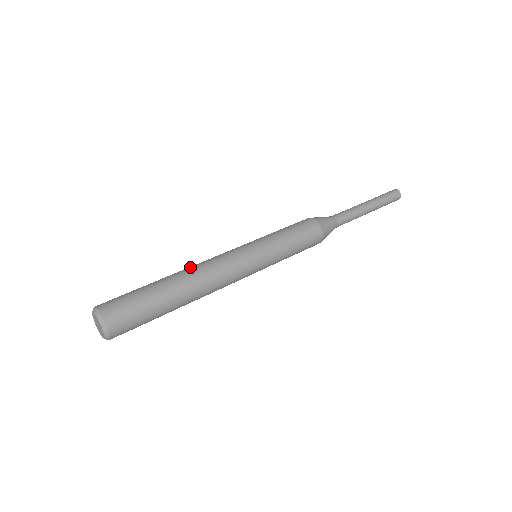
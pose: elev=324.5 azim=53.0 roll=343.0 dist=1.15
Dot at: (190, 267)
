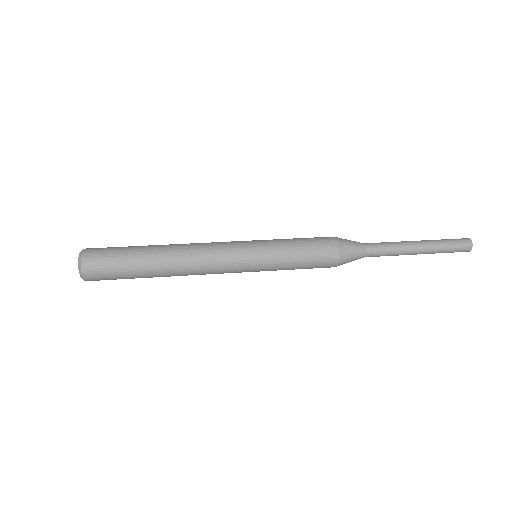
Dot at: (181, 244)
